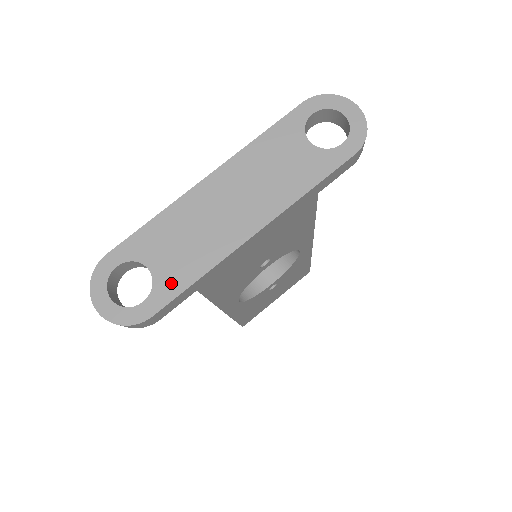
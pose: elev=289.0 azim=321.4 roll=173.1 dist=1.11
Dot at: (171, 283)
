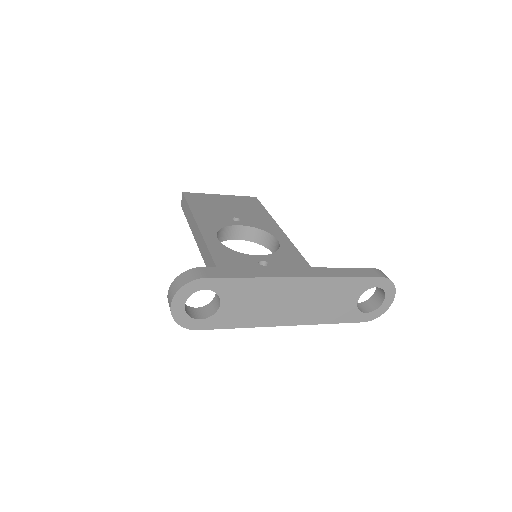
Dot at: (224, 320)
